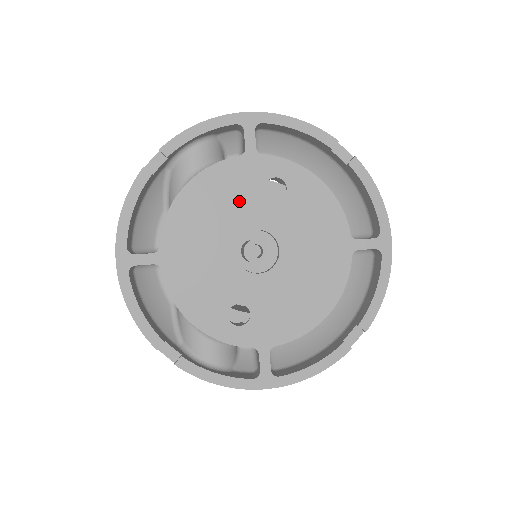
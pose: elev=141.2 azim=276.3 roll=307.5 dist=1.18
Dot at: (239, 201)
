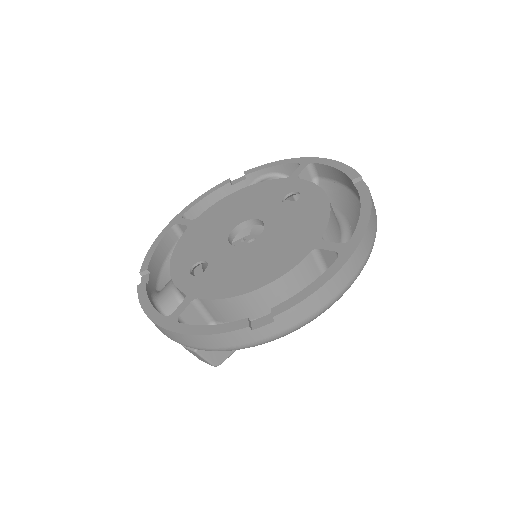
Dot at: (262, 201)
